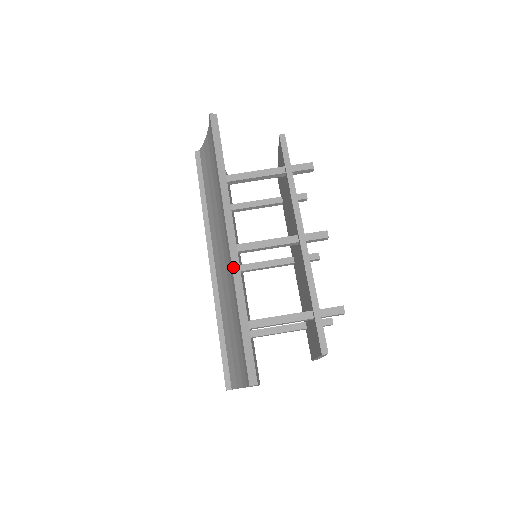
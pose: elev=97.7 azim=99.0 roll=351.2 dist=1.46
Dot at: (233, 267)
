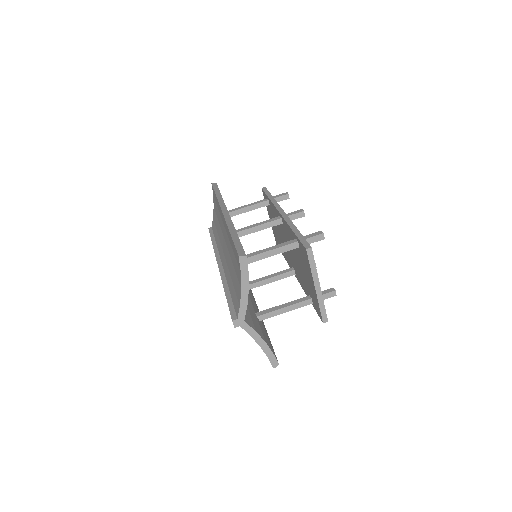
Dot at: (226, 219)
